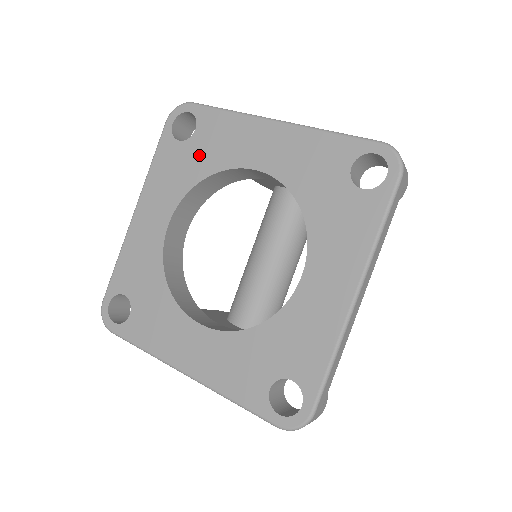
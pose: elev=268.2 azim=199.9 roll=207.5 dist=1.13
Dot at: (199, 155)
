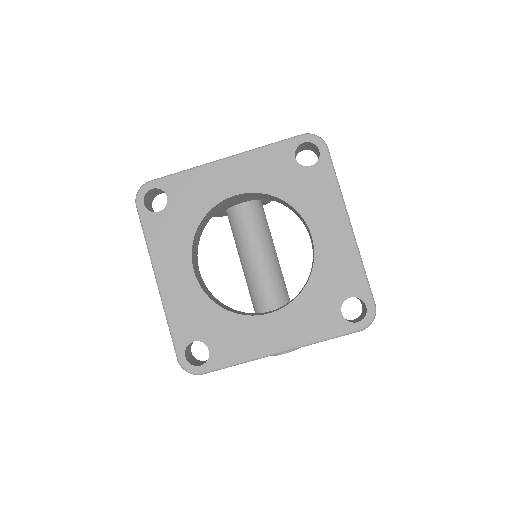
Dot at: (183, 211)
